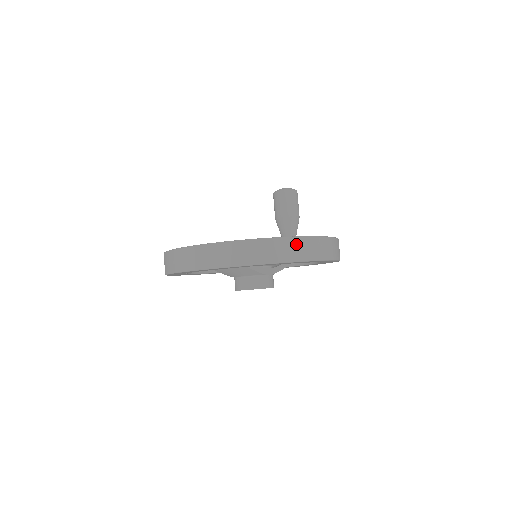
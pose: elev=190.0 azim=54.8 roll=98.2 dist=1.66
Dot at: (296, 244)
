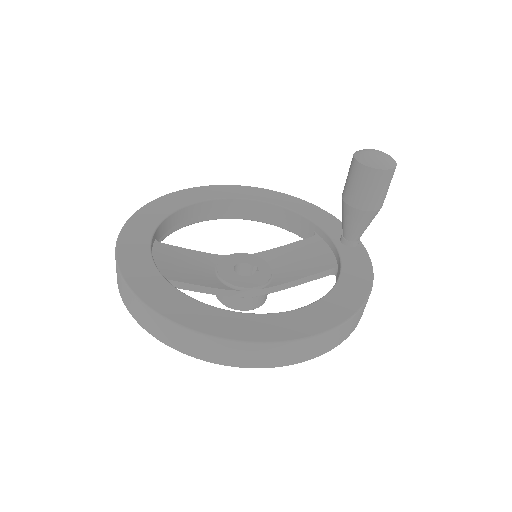
Dot at: (203, 342)
